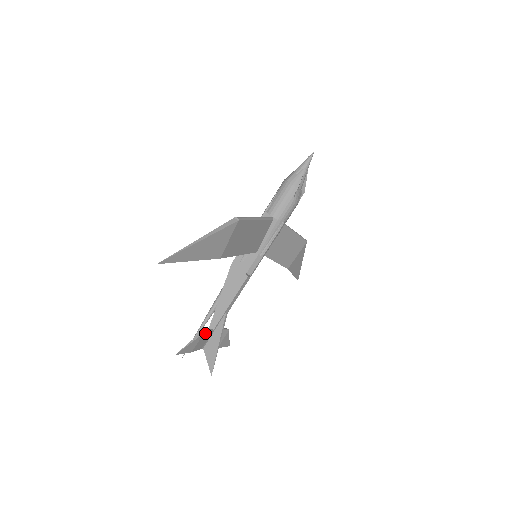
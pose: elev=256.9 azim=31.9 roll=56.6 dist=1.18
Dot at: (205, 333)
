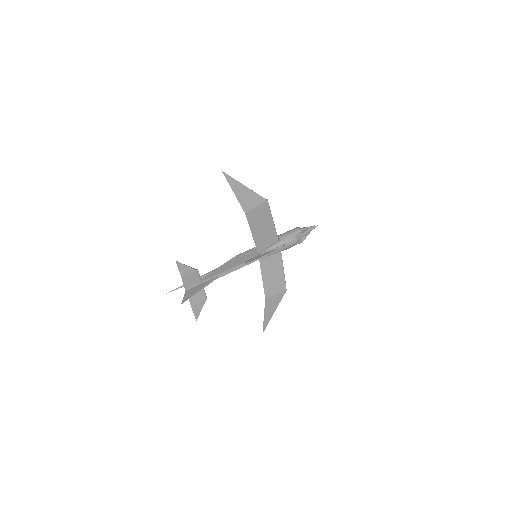
Dot at: (198, 273)
